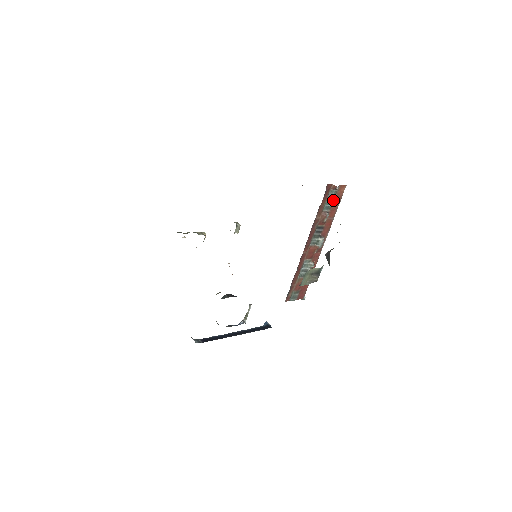
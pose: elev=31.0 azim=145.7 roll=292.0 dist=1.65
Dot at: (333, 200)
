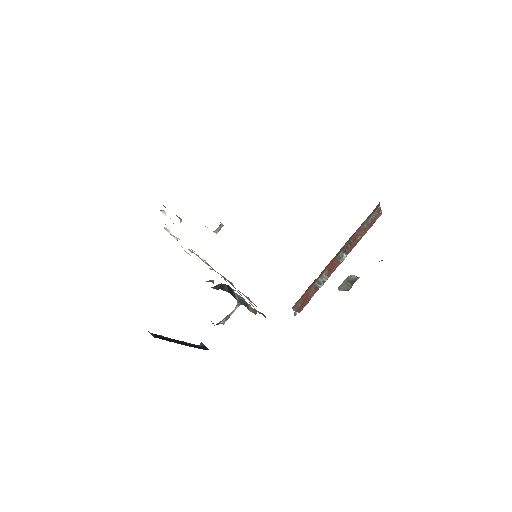
Dot at: (370, 222)
